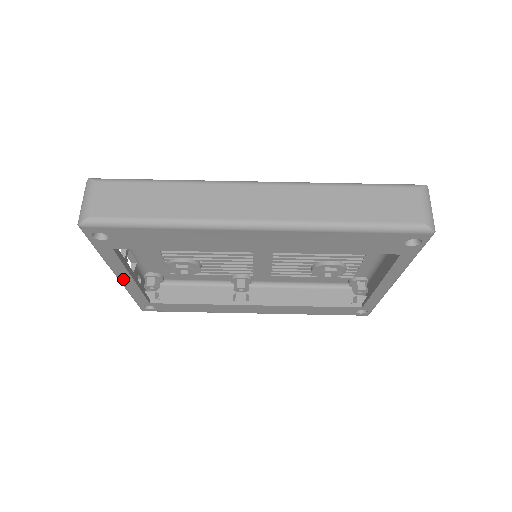
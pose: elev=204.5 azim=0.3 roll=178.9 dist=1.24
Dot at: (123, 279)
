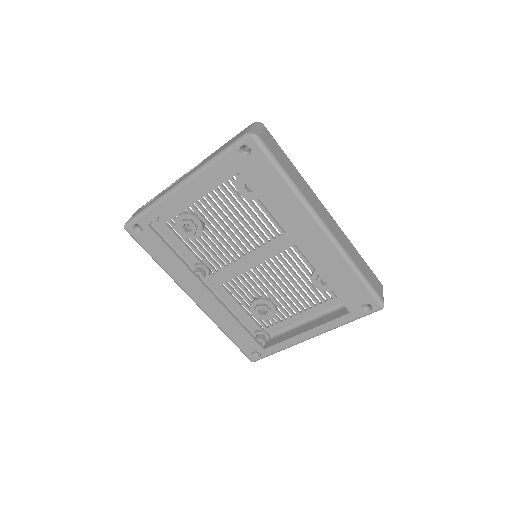
Dot at: (182, 189)
